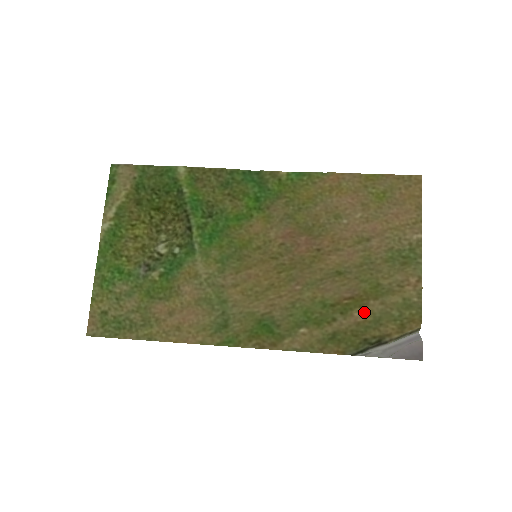
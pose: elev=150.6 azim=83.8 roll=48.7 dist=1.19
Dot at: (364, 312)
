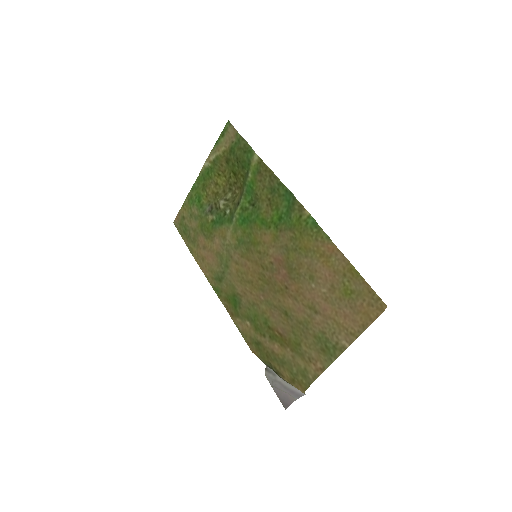
Dot at: (281, 350)
